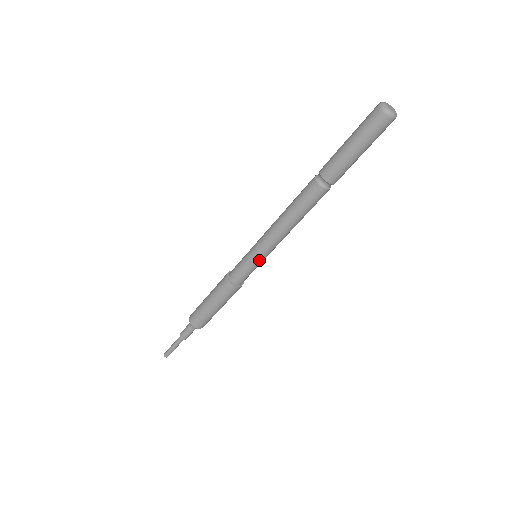
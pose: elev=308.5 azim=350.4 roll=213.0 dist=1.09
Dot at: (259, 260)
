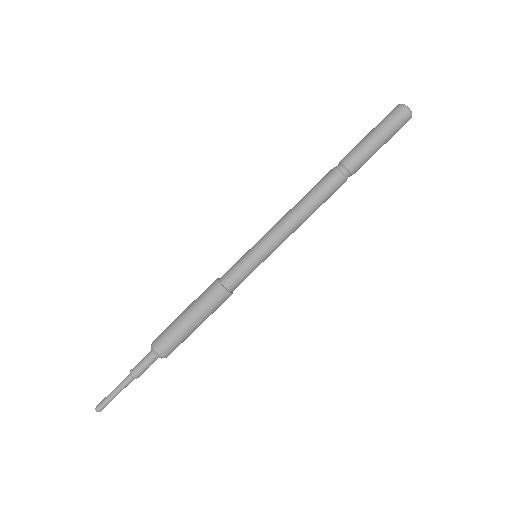
Dot at: (265, 259)
